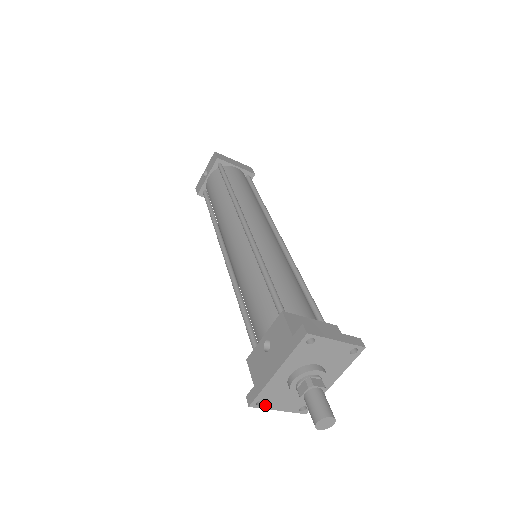
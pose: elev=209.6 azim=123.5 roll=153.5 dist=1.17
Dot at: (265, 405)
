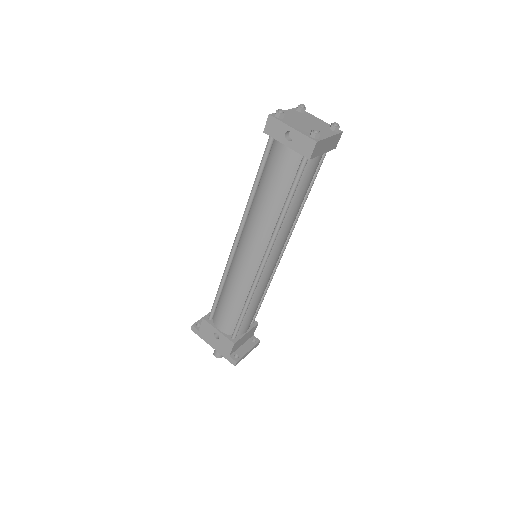
Dot at: occluded
